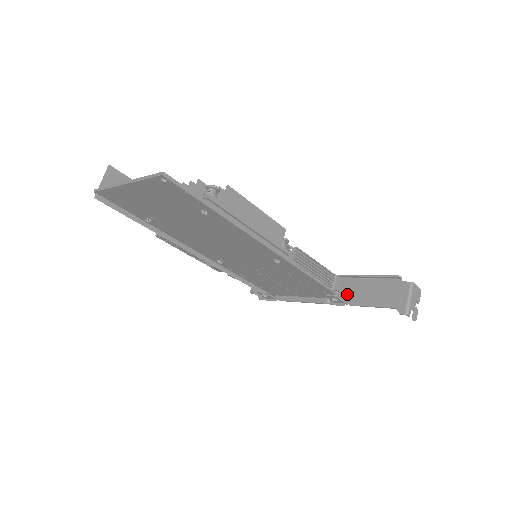
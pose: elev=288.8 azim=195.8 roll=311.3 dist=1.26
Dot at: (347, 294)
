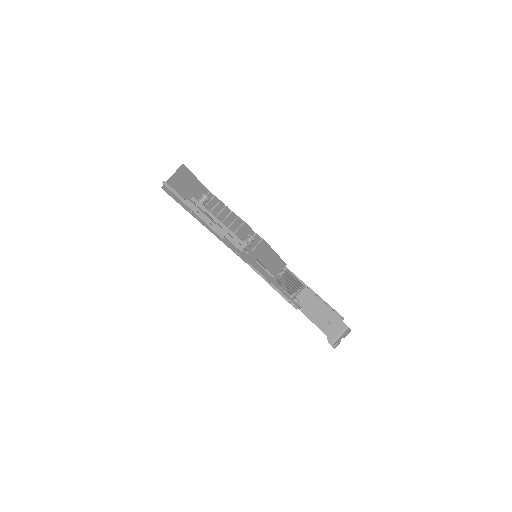
Dot at: (303, 302)
